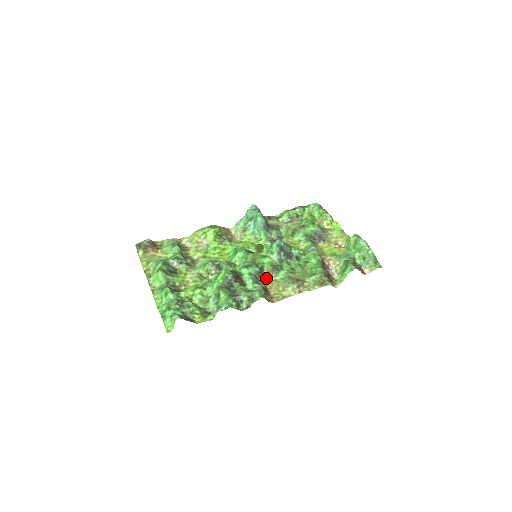
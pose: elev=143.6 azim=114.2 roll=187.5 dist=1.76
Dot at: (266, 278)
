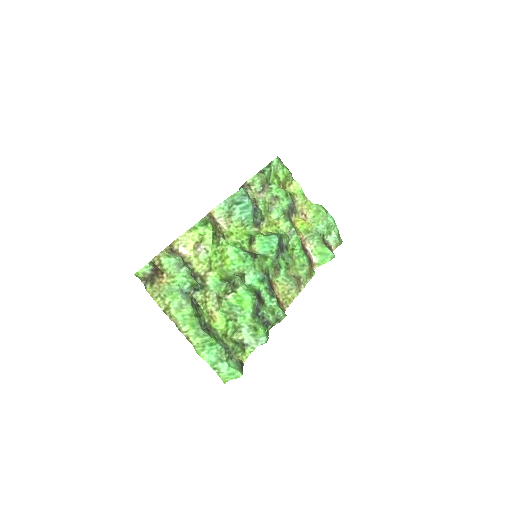
Dot at: (272, 283)
